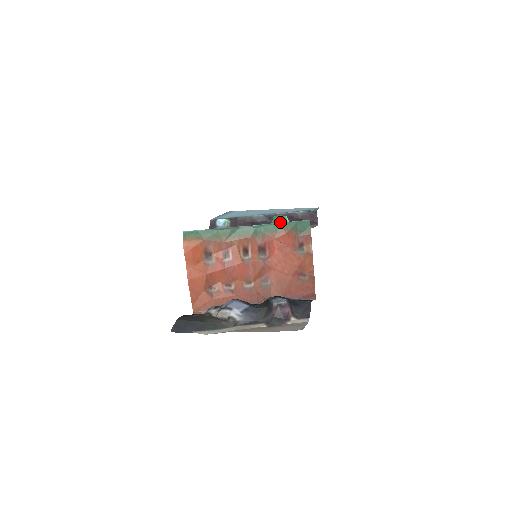
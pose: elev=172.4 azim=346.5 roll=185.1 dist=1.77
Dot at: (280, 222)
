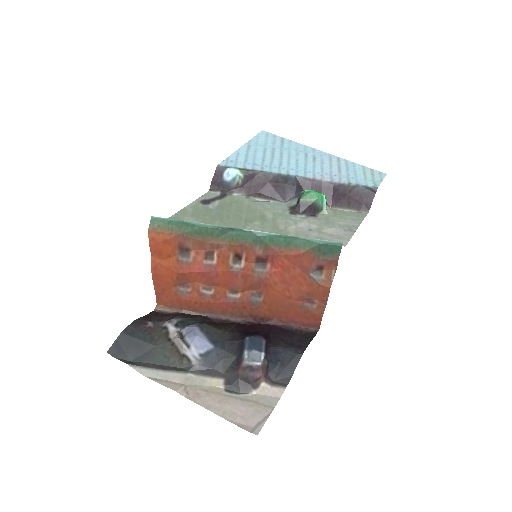
Dot at: (311, 203)
